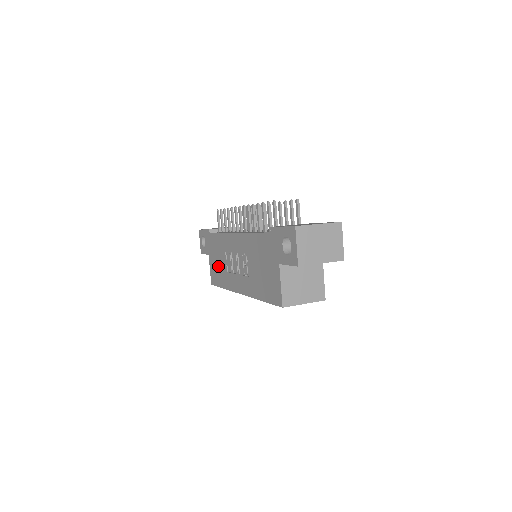
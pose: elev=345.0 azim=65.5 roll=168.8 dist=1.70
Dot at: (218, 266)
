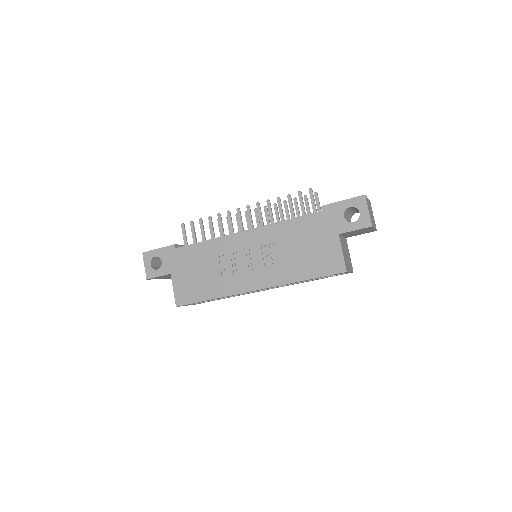
Dot at: (198, 278)
